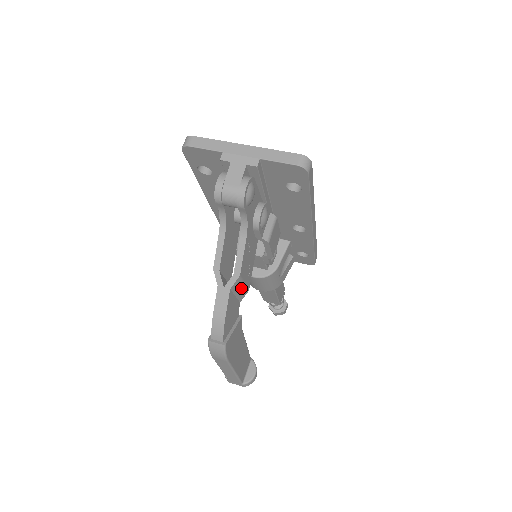
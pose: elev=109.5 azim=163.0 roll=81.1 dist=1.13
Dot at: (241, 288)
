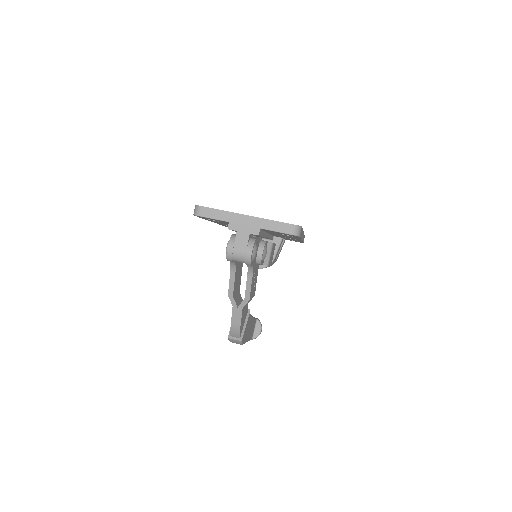
Dot at: occluded
